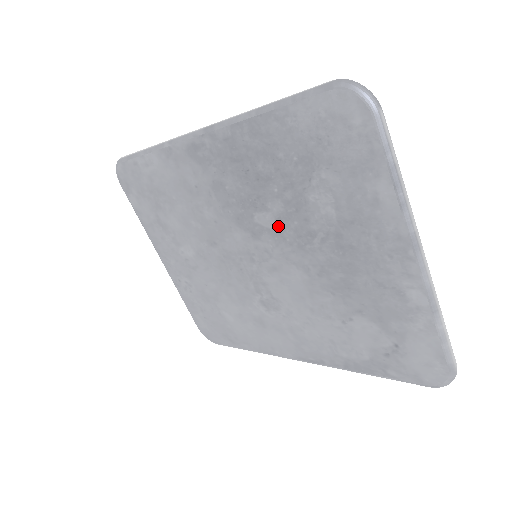
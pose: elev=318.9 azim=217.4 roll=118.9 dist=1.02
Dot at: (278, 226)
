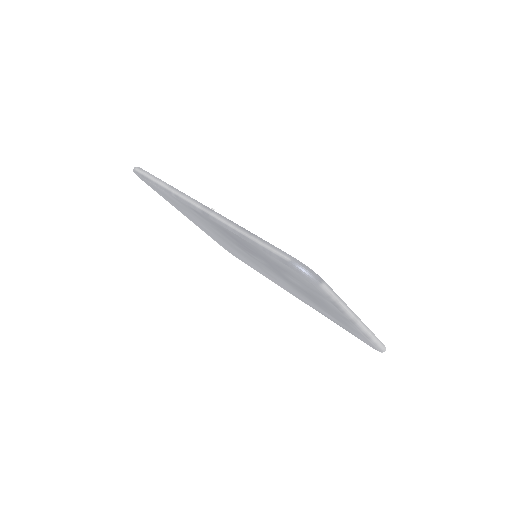
Dot at: (267, 266)
